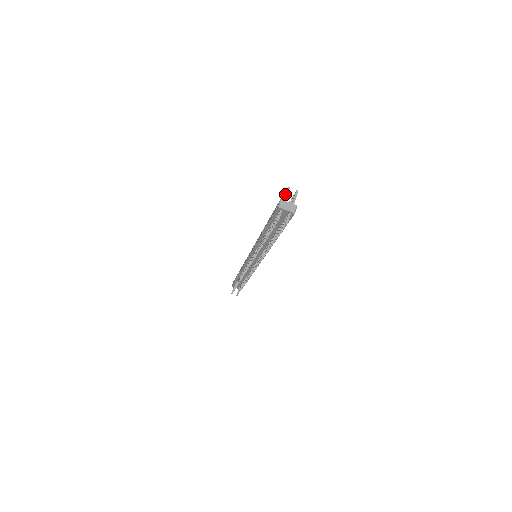
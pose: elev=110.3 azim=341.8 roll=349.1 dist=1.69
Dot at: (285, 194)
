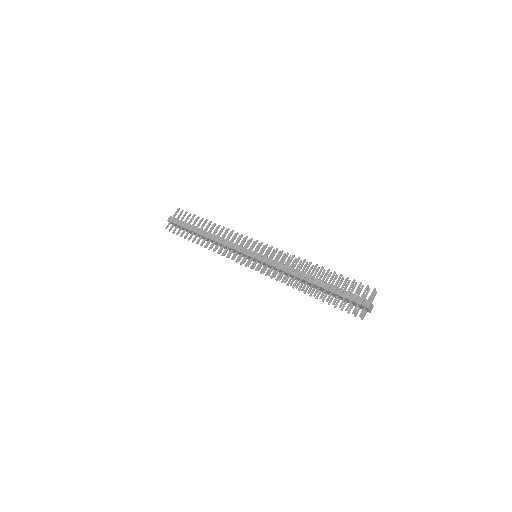
Dot at: (372, 295)
